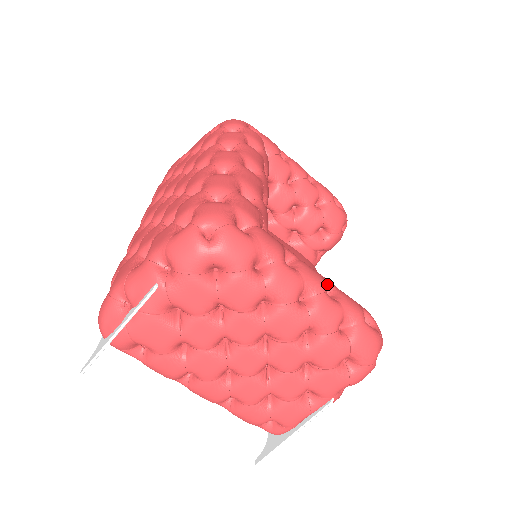
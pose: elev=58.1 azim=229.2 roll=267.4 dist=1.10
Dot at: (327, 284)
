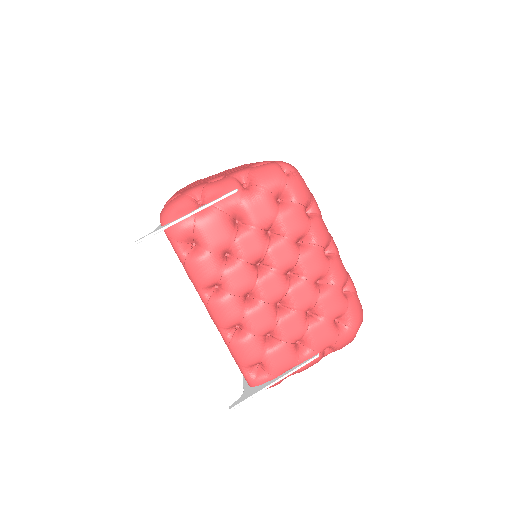
Dot at: occluded
